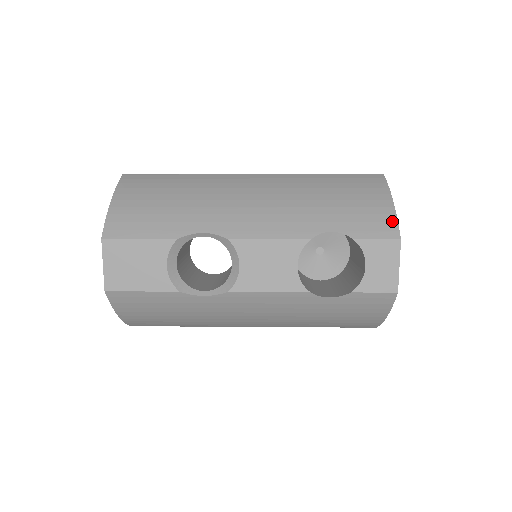
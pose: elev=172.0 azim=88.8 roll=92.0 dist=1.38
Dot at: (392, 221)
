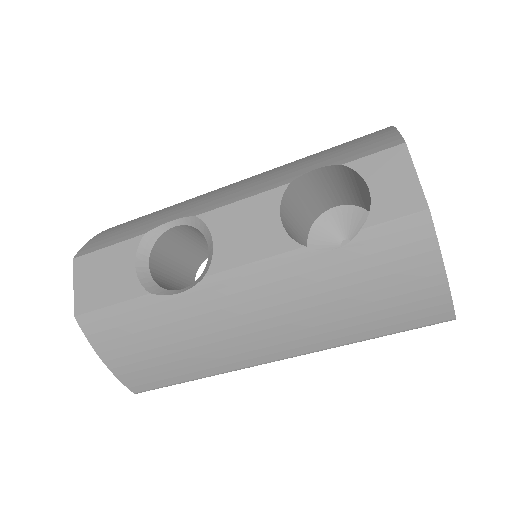
Dot at: (392, 136)
